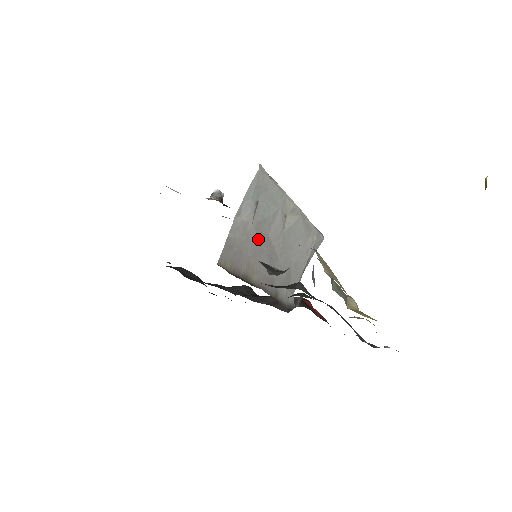
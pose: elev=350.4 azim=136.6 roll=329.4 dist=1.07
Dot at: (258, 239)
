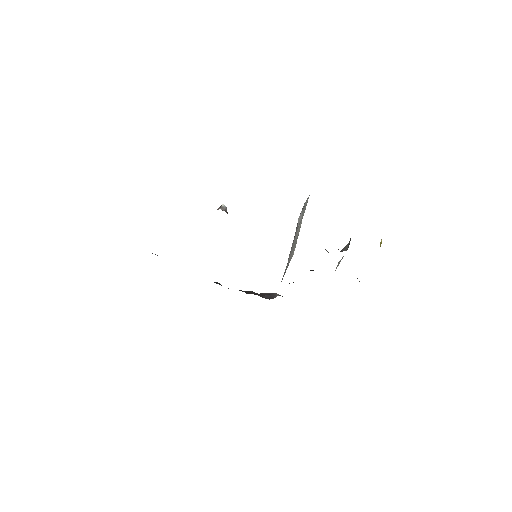
Dot at: occluded
